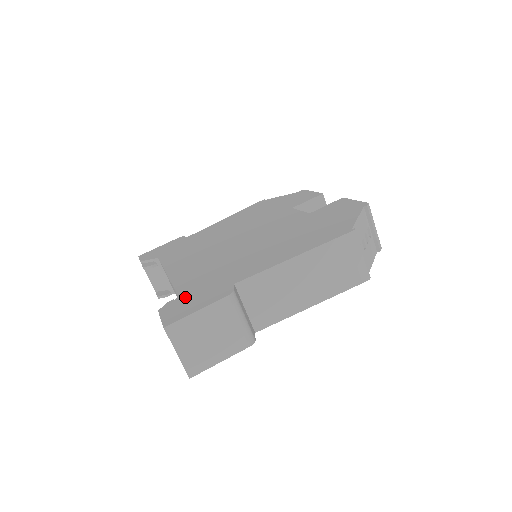
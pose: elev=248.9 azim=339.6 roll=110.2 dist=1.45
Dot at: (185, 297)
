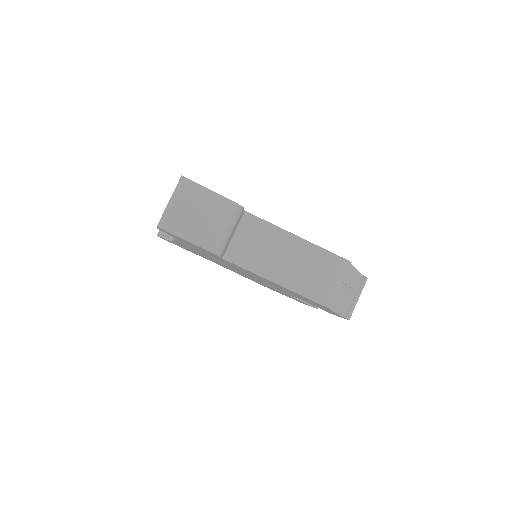
Dot at: occluded
